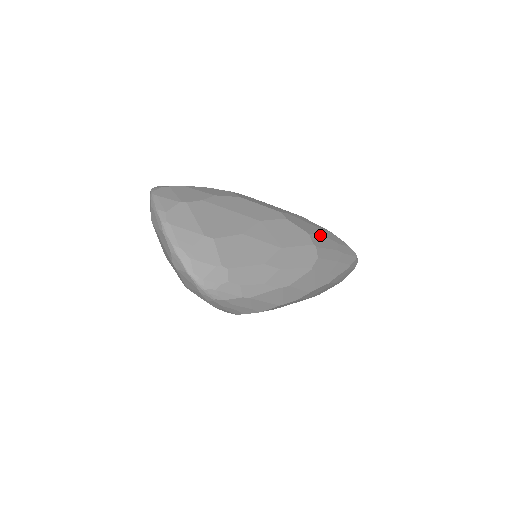
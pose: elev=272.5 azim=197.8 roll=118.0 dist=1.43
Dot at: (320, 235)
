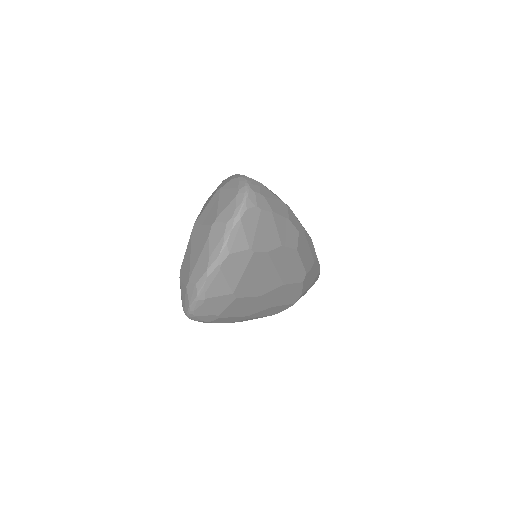
Dot at: occluded
